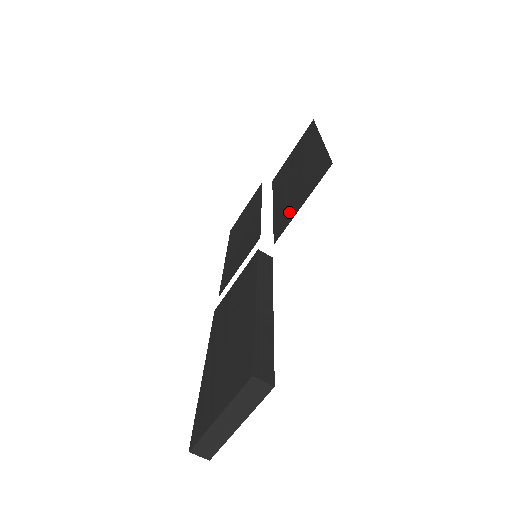
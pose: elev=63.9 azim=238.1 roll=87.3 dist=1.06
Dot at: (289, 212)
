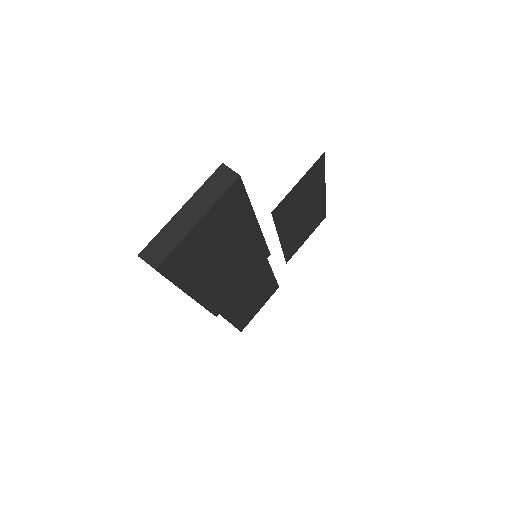
Dot at: (289, 202)
